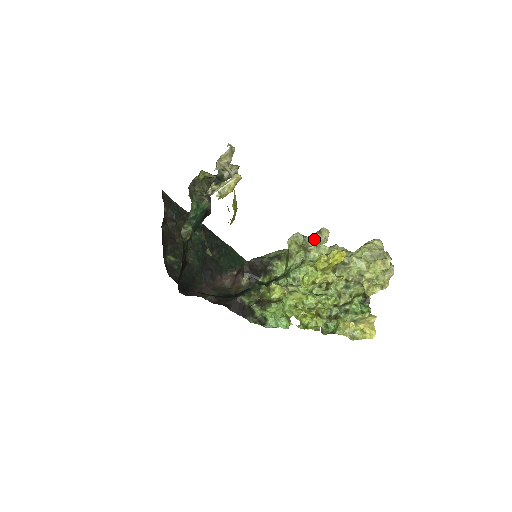
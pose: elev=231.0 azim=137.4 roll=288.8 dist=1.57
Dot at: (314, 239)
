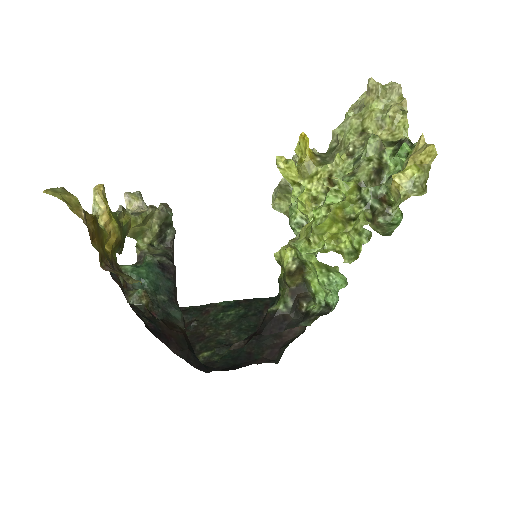
Dot at: occluded
